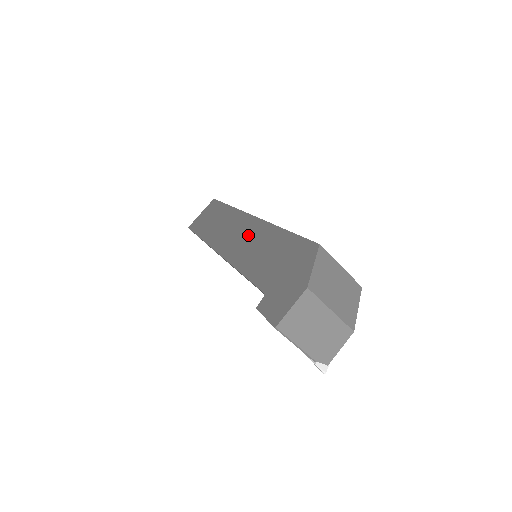
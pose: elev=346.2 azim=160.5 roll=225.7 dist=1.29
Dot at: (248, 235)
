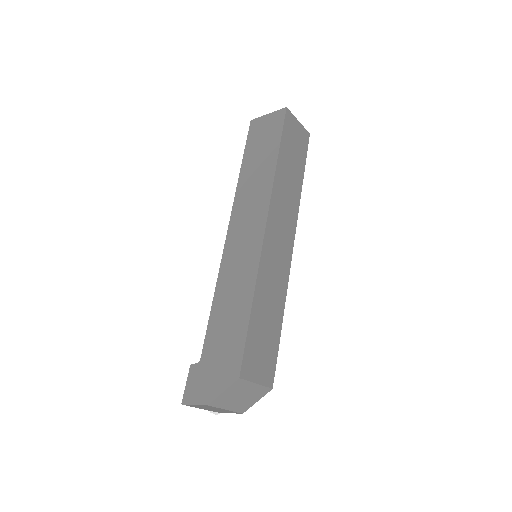
Dot at: (244, 259)
